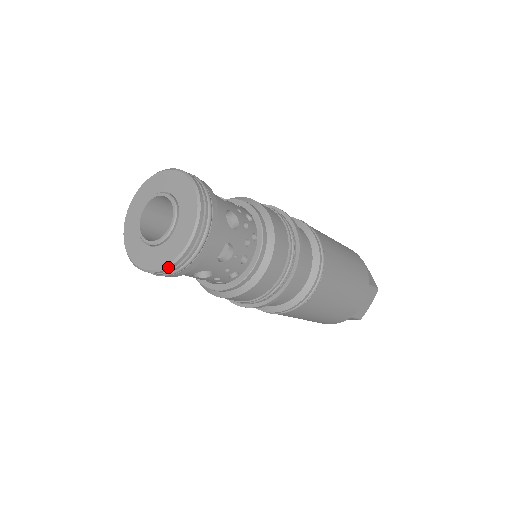
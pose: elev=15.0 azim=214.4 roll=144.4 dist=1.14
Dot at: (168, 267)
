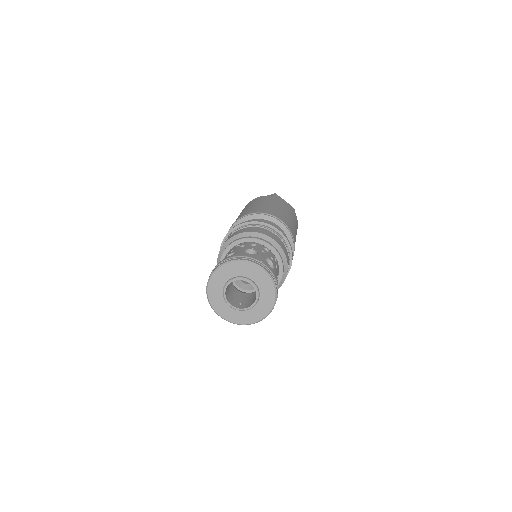
Dot at: occluded
